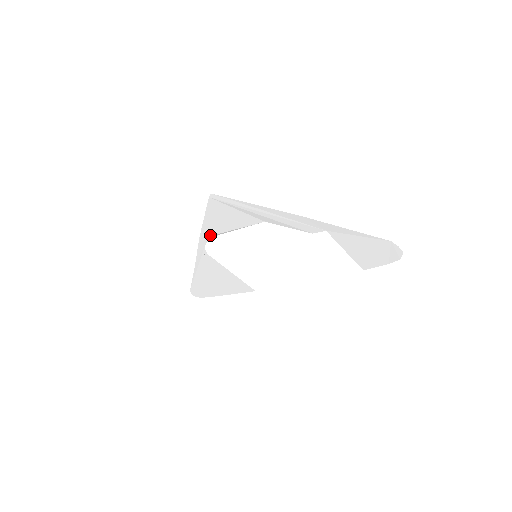
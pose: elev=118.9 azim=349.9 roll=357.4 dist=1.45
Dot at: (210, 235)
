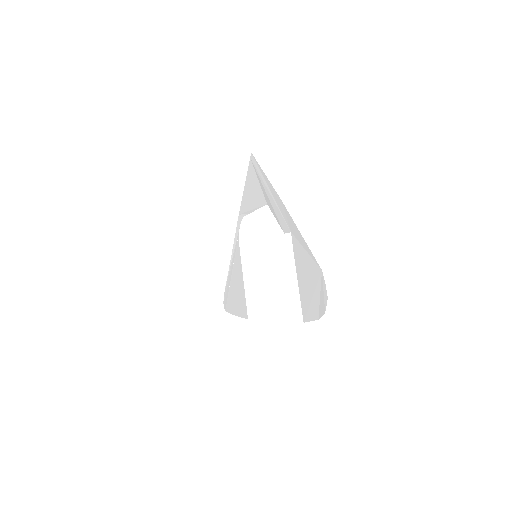
Dot at: (244, 212)
